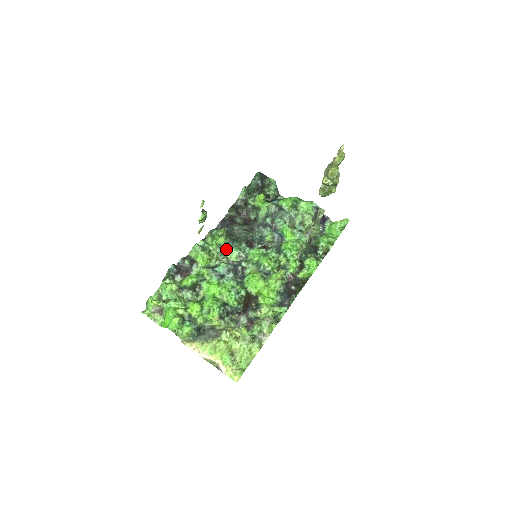
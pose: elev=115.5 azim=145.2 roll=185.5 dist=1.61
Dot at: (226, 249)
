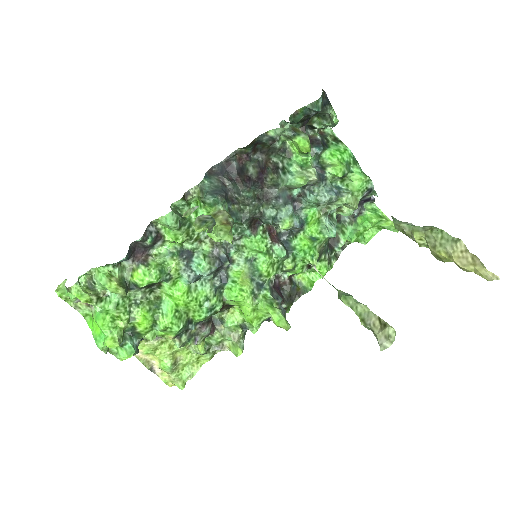
Dot at: occluded
